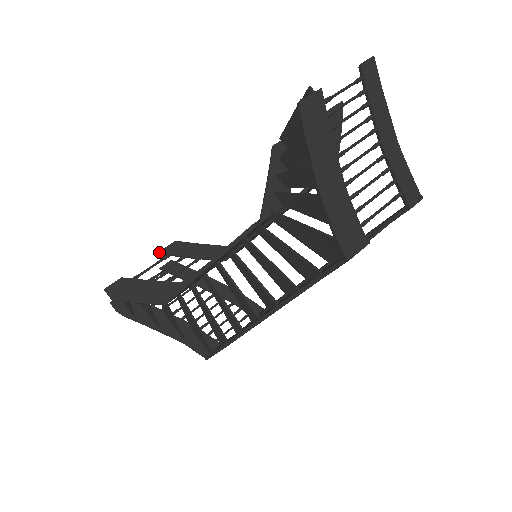
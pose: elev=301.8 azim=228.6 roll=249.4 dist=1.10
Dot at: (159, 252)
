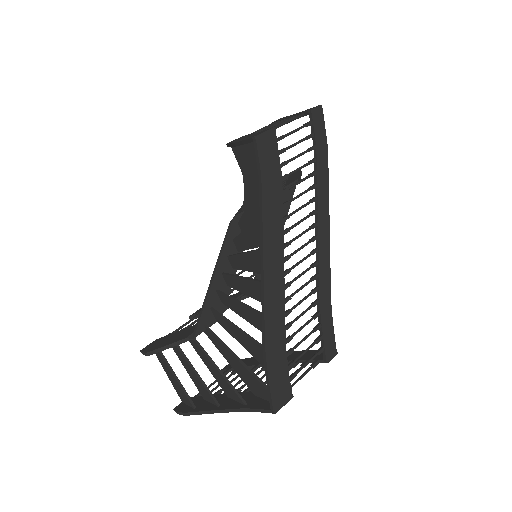
Dot at: (190, 315)
